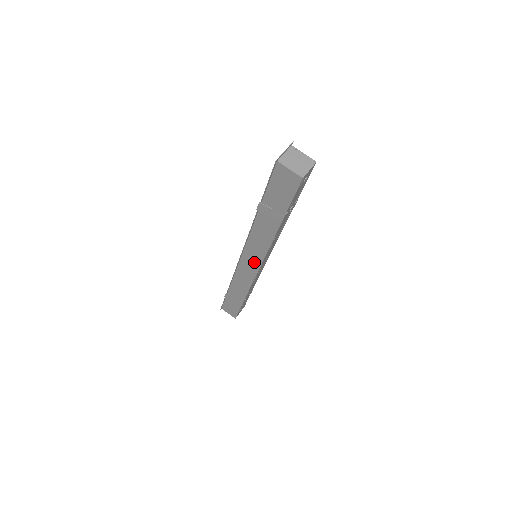
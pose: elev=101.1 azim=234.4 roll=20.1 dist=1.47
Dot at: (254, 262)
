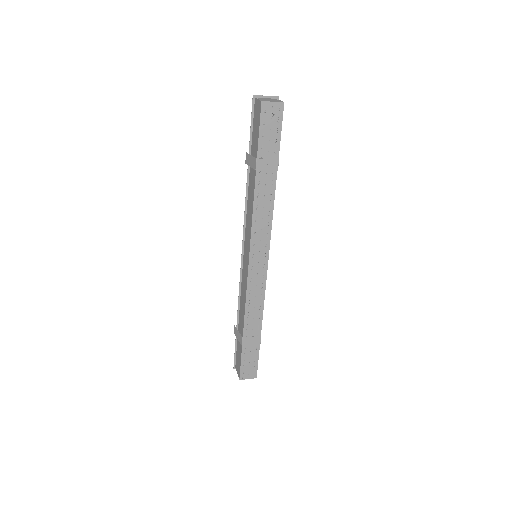
Dot at: (247, 253)
